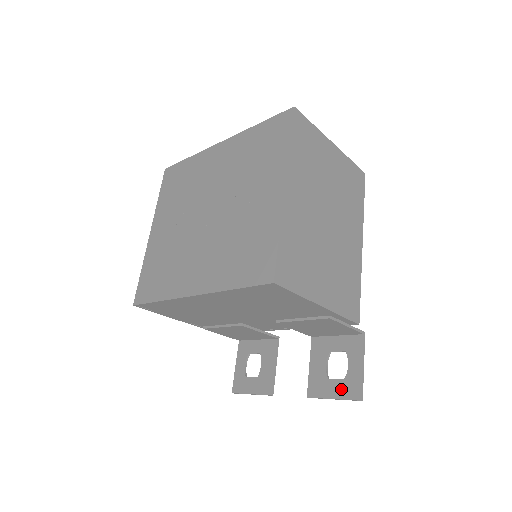
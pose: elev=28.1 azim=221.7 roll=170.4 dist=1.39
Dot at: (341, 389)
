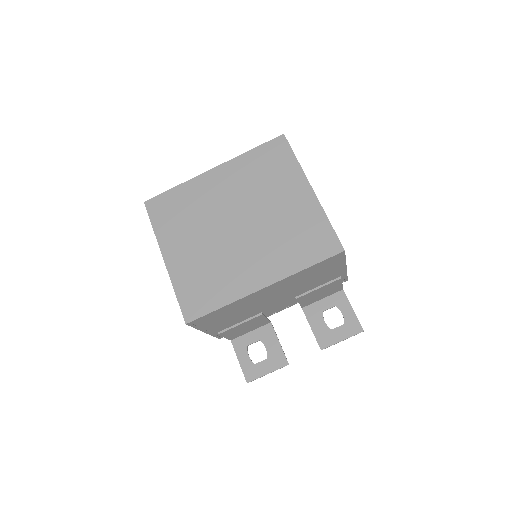
Dot at: (345, 331)
